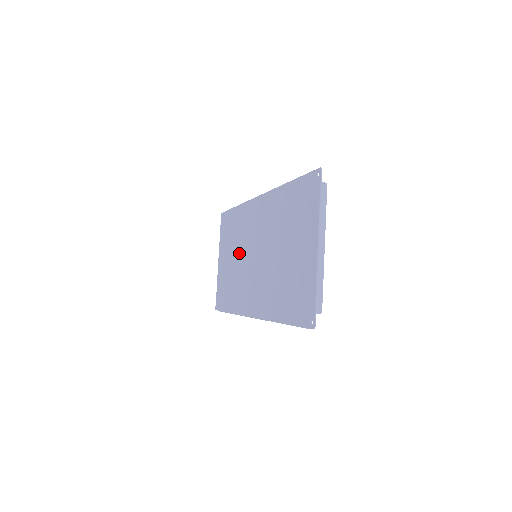
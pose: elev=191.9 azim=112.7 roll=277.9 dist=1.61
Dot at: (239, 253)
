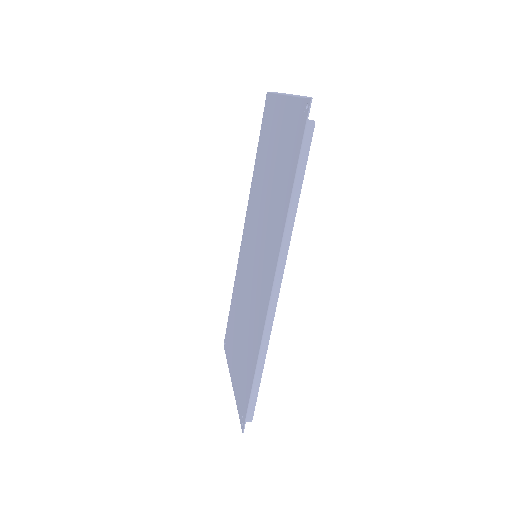
Dot at: (244, 305)
